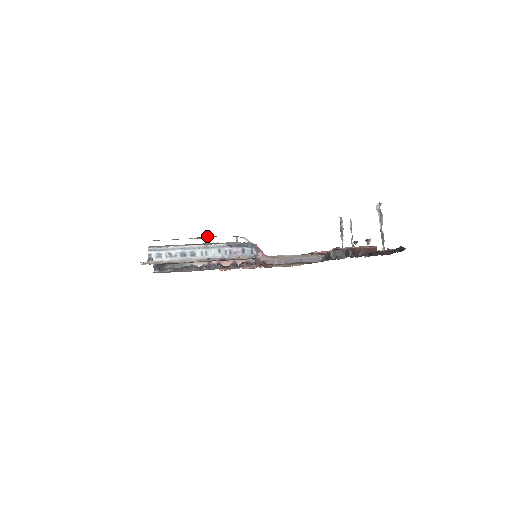
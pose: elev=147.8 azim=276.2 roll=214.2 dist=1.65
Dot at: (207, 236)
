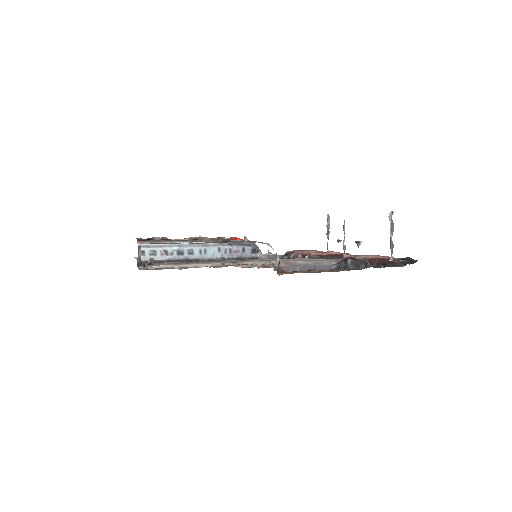
Dot at: (229, 240)
